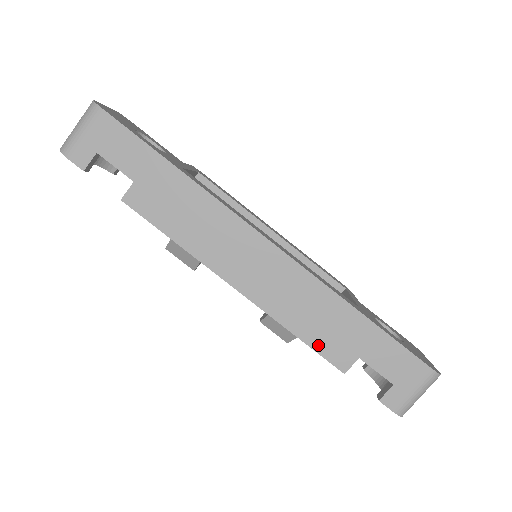
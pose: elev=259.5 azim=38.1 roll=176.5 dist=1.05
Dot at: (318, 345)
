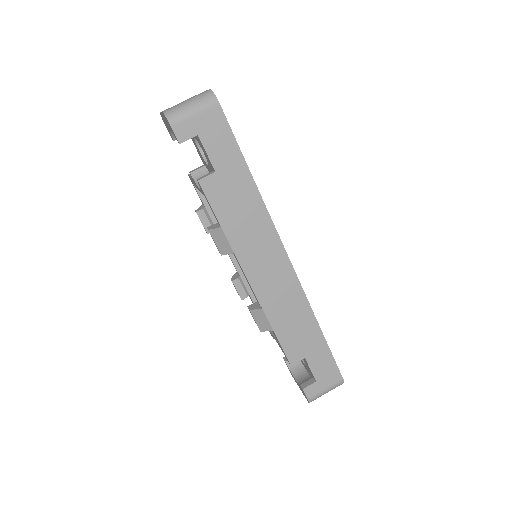
Dot at: (284, 341)
